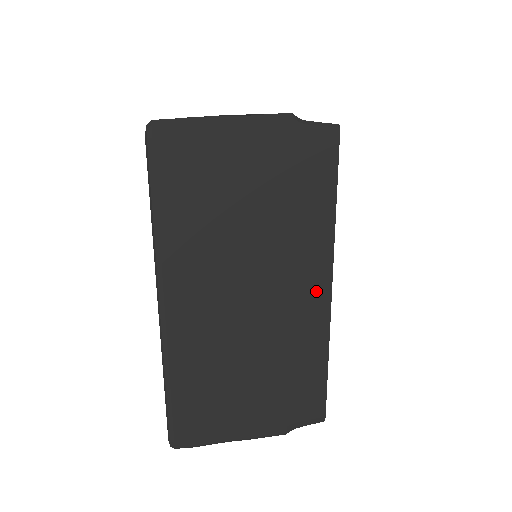
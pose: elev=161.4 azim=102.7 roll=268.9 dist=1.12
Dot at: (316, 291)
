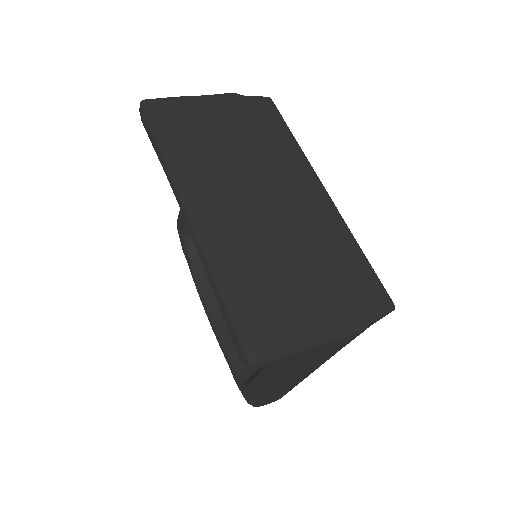
Dot at: (313, 190)
